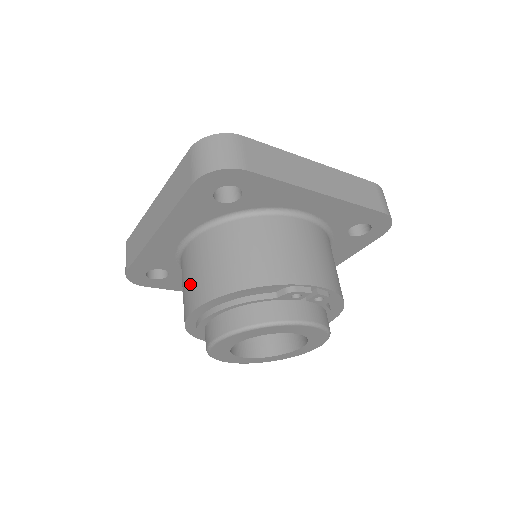
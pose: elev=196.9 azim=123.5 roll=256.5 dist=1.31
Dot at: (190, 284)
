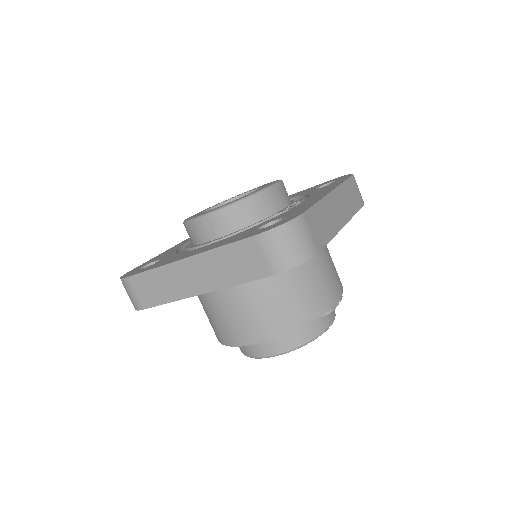
Dot at: (237, 322)
